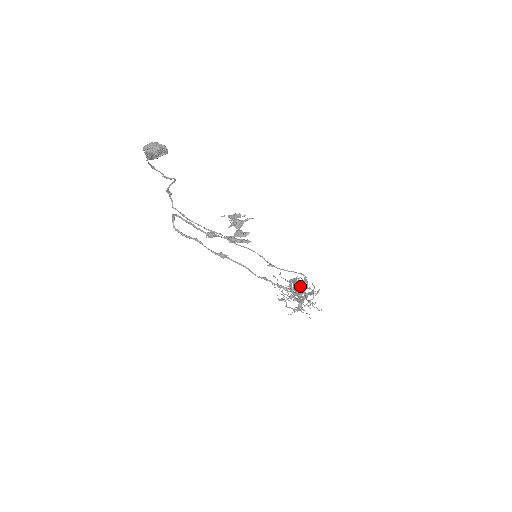
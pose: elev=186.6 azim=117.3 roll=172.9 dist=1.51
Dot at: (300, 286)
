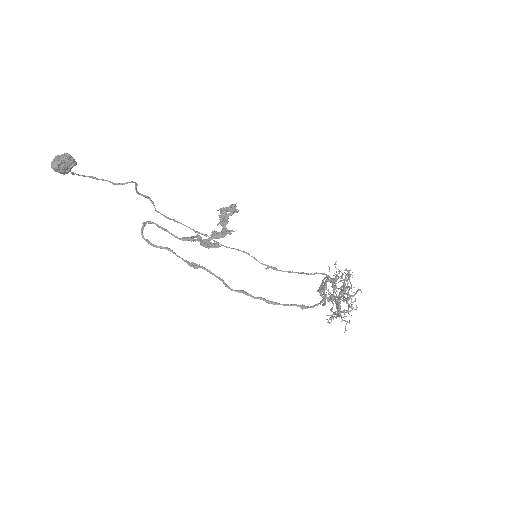
Dot at: (343, 283)
